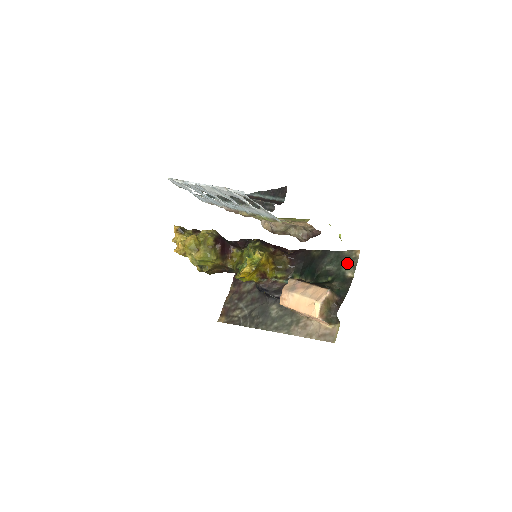
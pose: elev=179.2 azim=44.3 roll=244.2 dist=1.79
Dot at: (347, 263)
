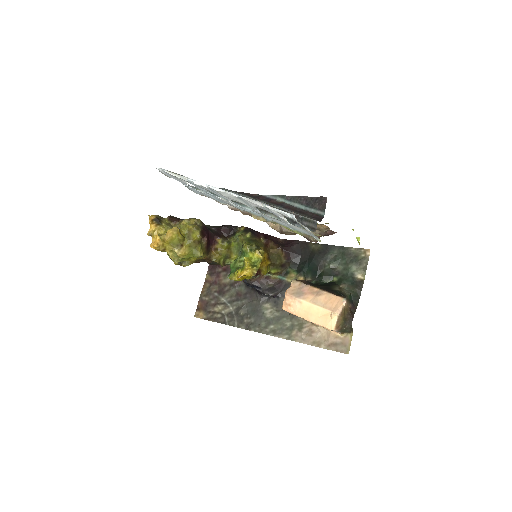
Dot at: (356, 263)
